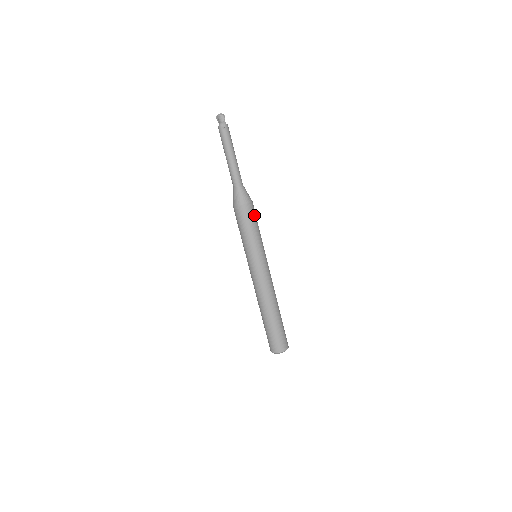
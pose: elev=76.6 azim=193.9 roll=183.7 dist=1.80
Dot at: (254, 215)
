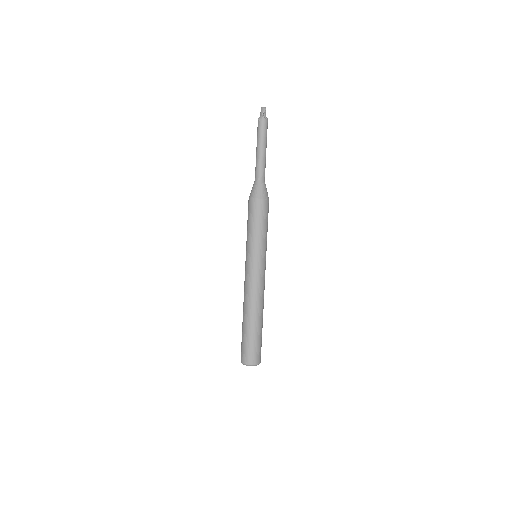
Dot at: (261, 213)
